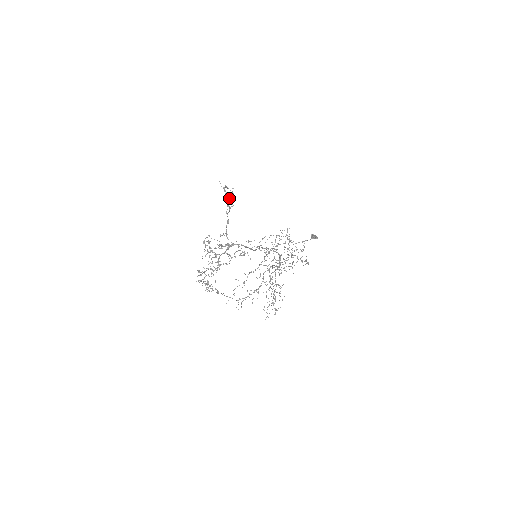
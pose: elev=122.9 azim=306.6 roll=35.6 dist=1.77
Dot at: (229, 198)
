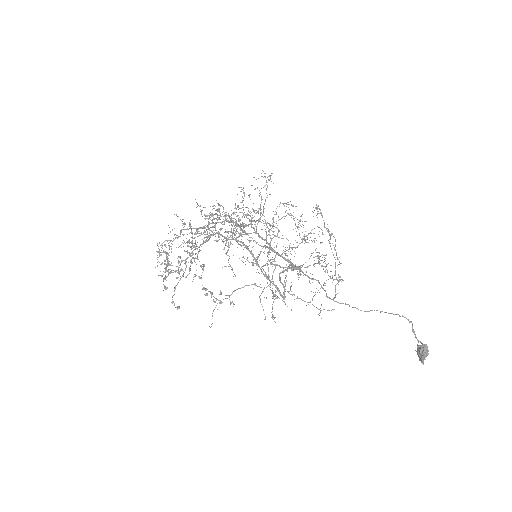
Dot at: (240, 220)
